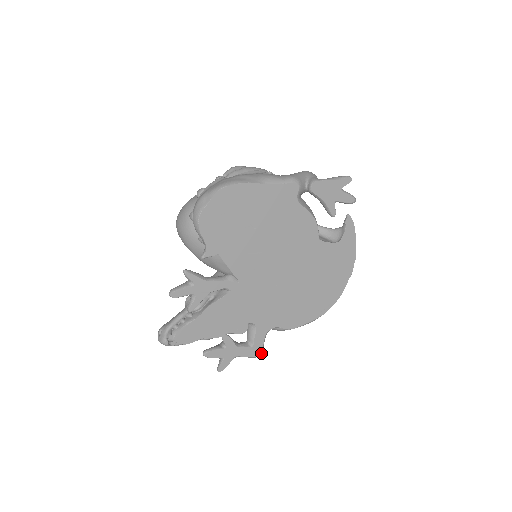
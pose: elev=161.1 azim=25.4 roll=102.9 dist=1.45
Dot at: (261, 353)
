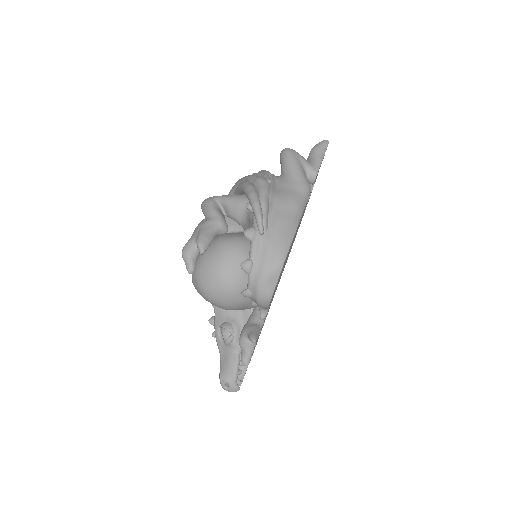
Dot at: occluded
